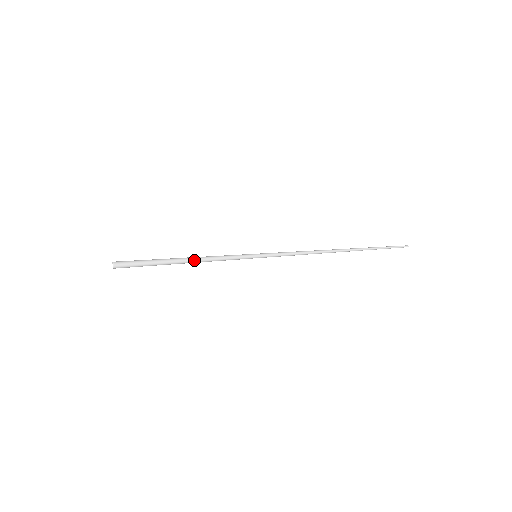
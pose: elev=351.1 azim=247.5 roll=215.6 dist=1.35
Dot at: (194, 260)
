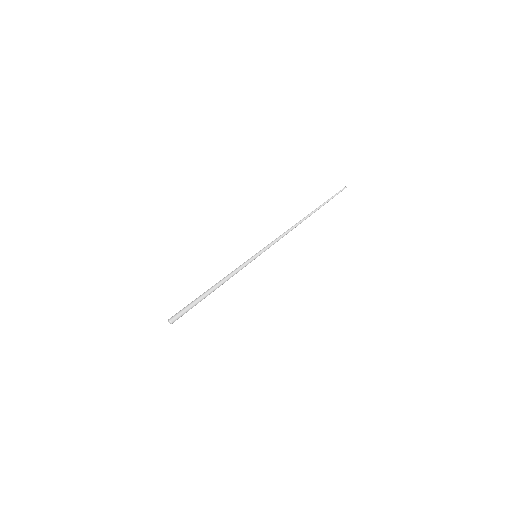
Dot at: (219, 284)
